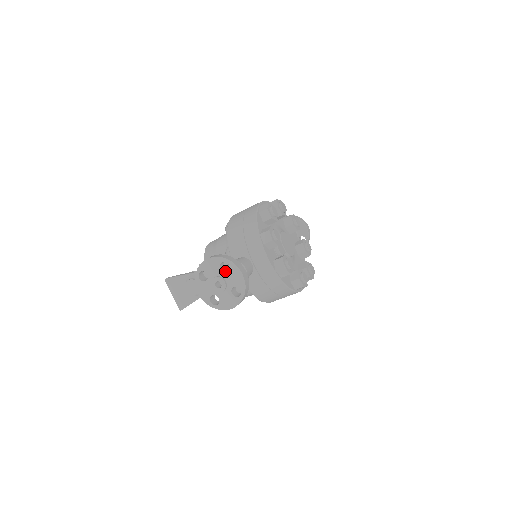
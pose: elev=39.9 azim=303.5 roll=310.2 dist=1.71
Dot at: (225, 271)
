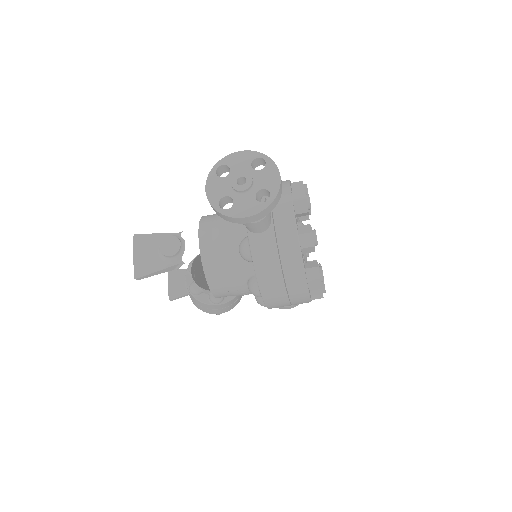
Dot at: (256, 171)
